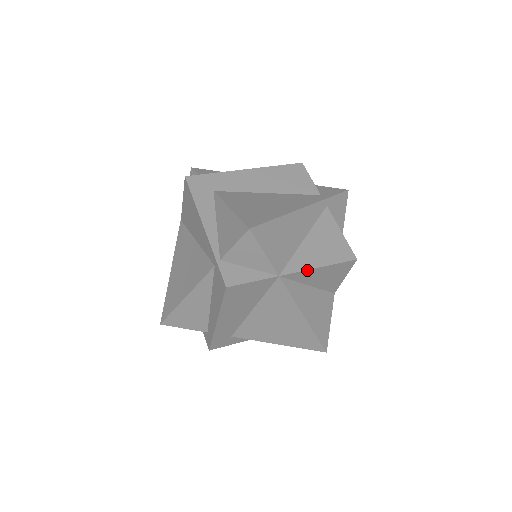
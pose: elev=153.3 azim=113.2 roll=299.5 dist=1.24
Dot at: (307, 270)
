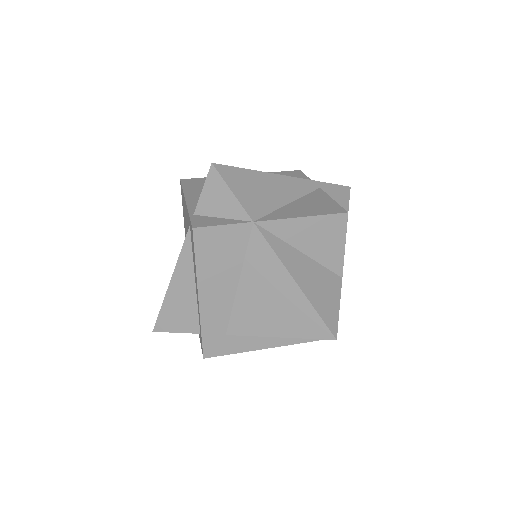
Dot at: (287, 219)
